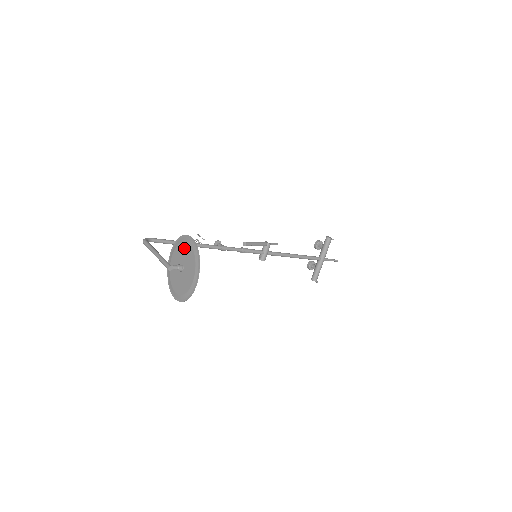
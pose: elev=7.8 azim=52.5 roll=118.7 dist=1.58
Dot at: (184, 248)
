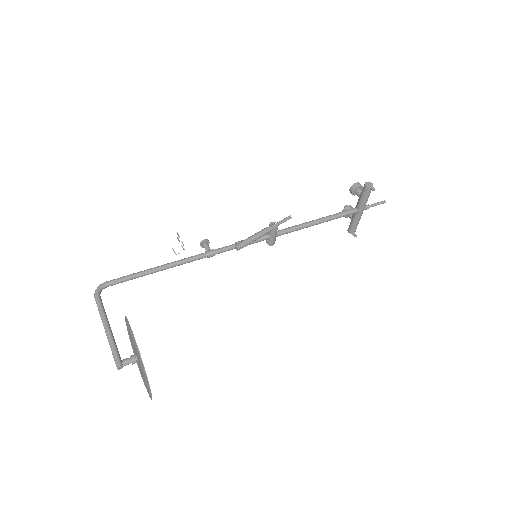
Dot at: (132, 339)
